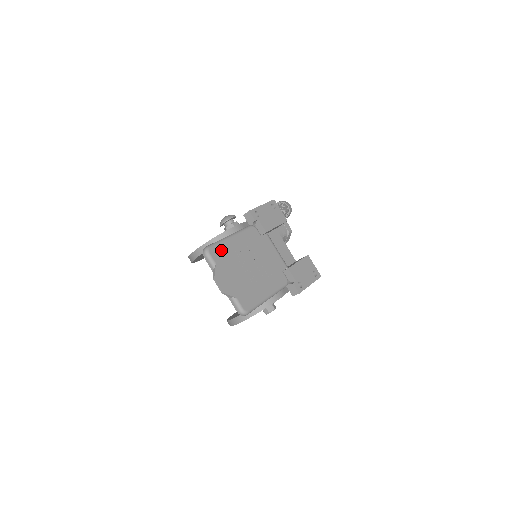
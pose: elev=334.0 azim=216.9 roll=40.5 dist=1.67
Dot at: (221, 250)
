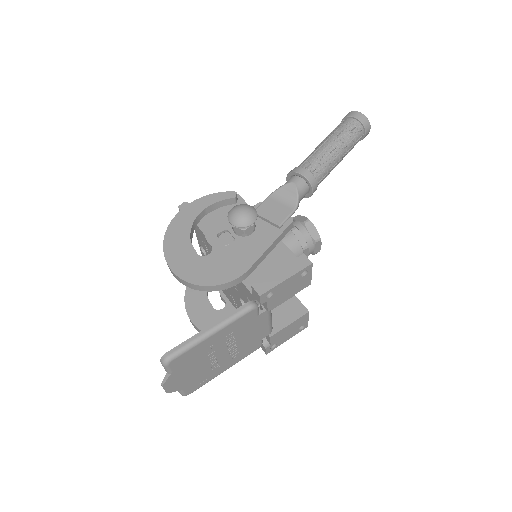
Dot at: (187, 356)
